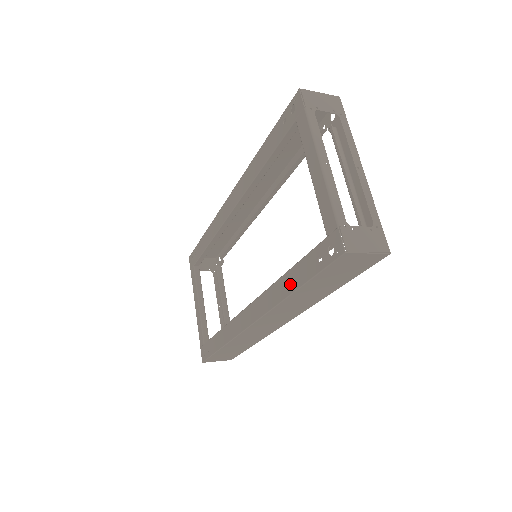
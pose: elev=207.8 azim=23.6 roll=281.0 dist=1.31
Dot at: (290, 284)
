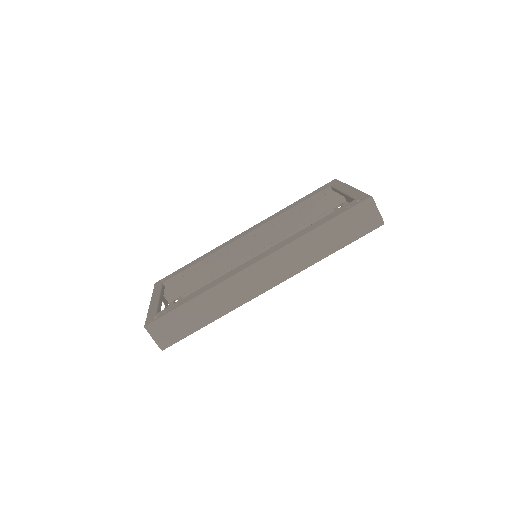
Dot at: (314, 226)
